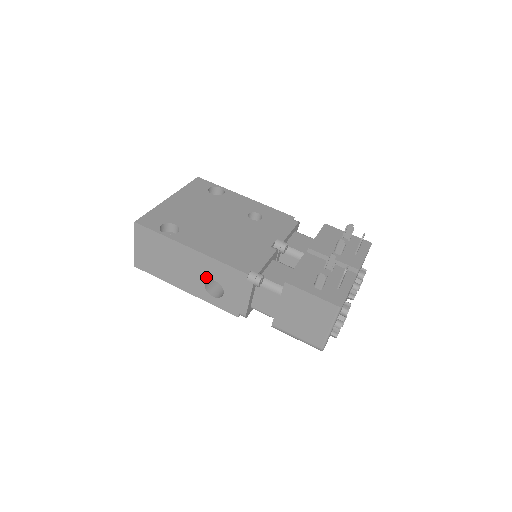
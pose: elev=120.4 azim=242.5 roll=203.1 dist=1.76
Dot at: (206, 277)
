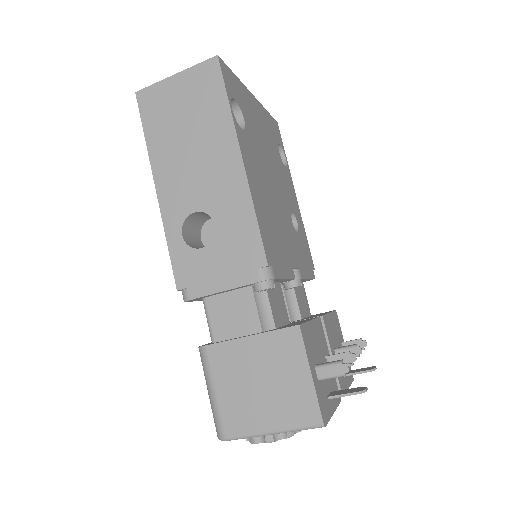
Dot at: (209, 208)
